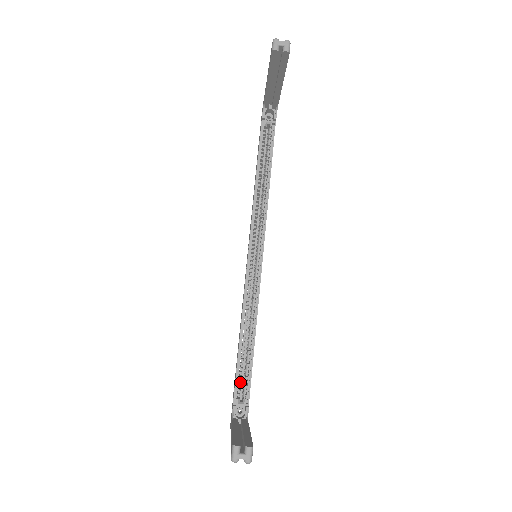
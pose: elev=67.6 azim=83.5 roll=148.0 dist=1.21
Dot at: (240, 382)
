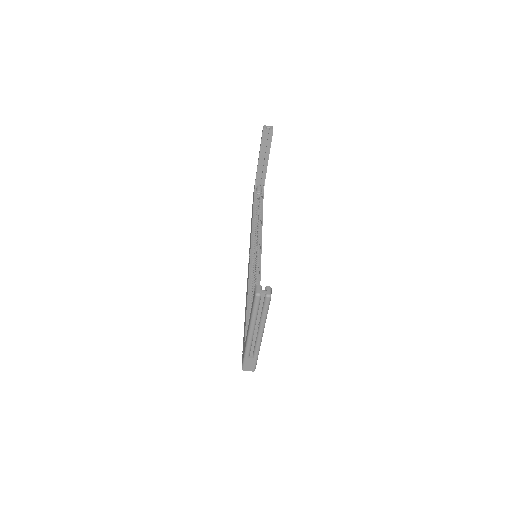
Dot at: occluded
